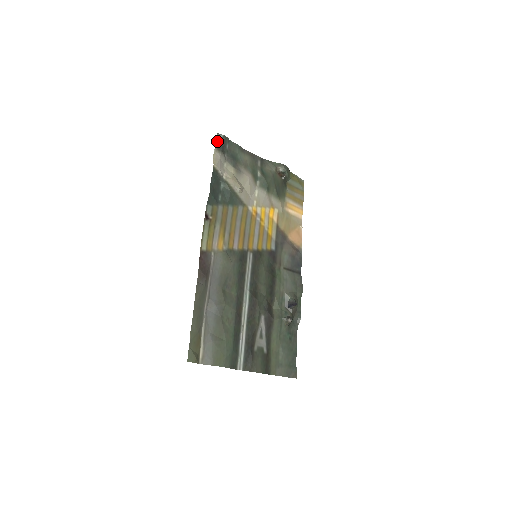
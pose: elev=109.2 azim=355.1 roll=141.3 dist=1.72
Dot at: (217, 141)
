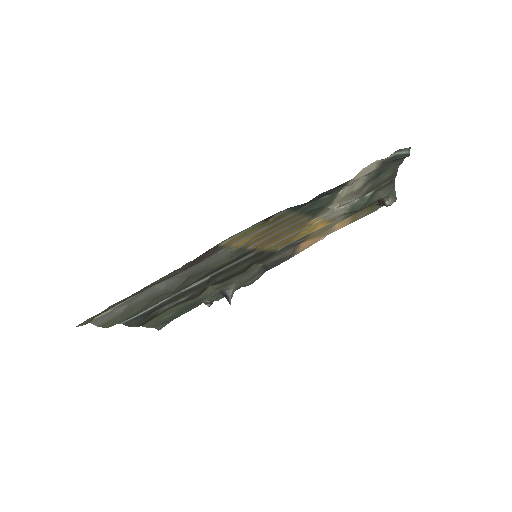
Dot at: (396, 152)
